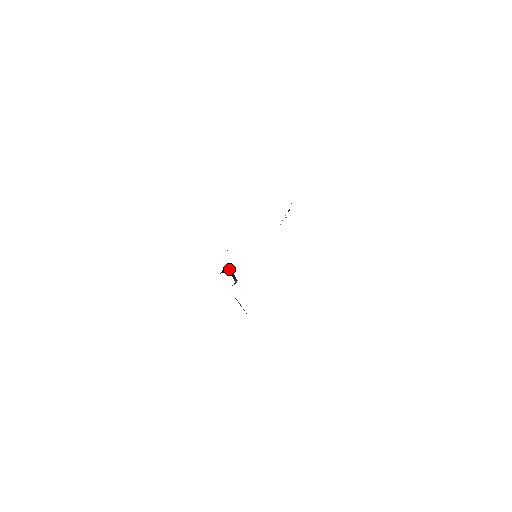
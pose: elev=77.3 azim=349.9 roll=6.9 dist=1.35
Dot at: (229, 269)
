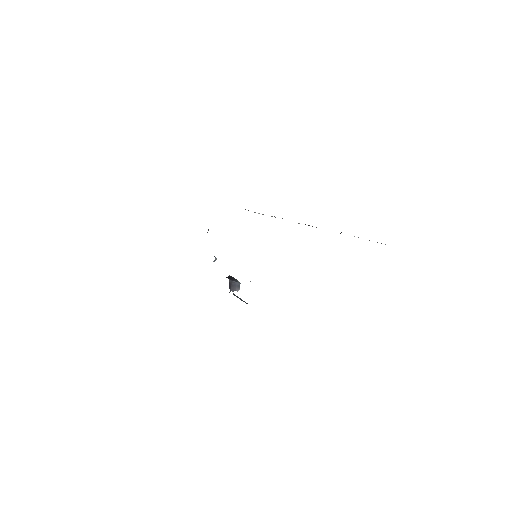
Dot at: (229, 276)
